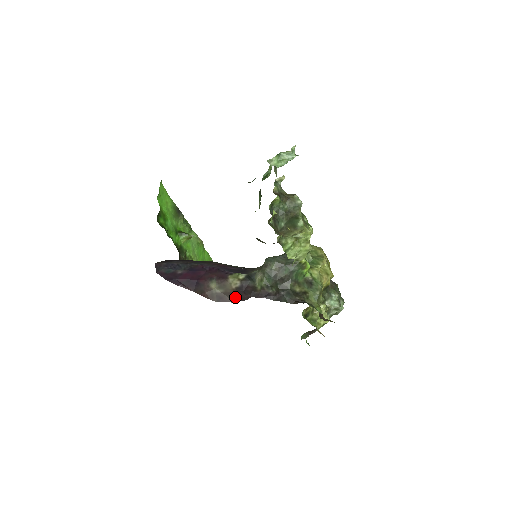
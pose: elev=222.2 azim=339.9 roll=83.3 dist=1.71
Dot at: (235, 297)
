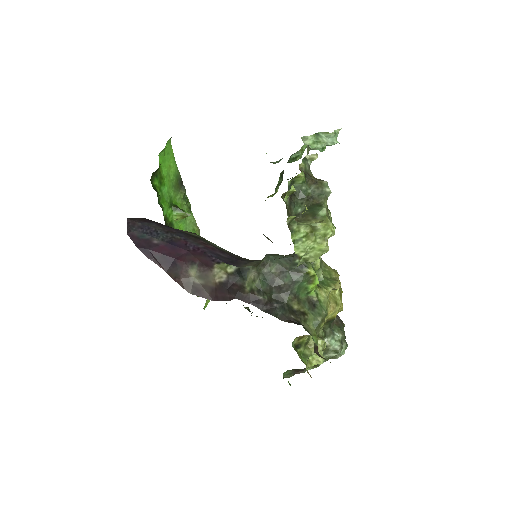
Dot at: (215, 294)
